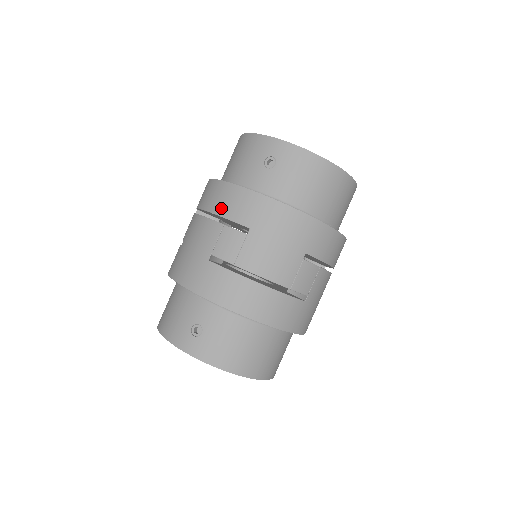
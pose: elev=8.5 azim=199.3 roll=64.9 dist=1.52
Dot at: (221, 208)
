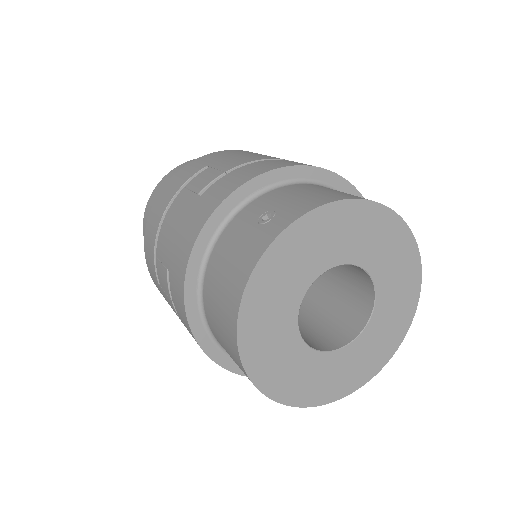
Dot at: (170, 195)
